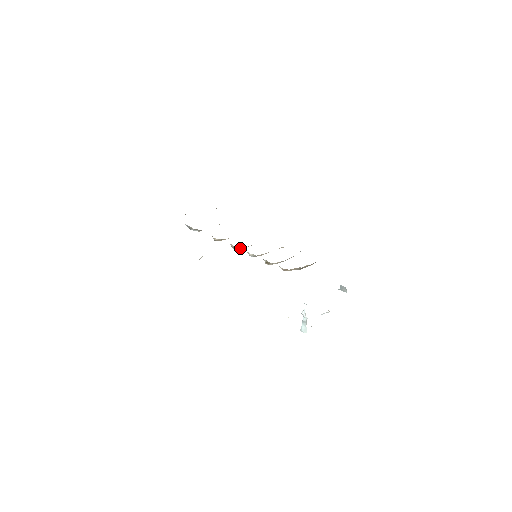
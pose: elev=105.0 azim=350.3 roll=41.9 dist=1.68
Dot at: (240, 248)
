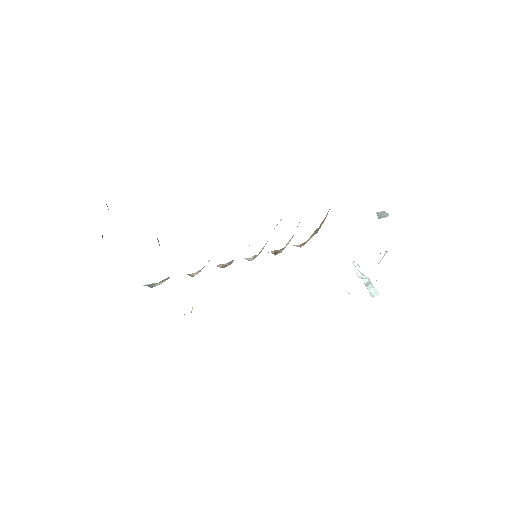
Dot at: (232, 261)
